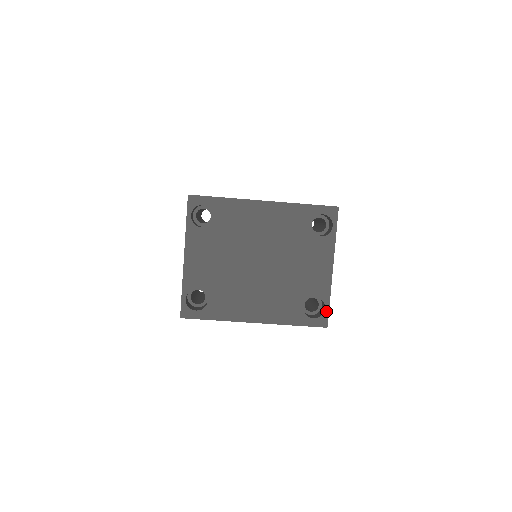
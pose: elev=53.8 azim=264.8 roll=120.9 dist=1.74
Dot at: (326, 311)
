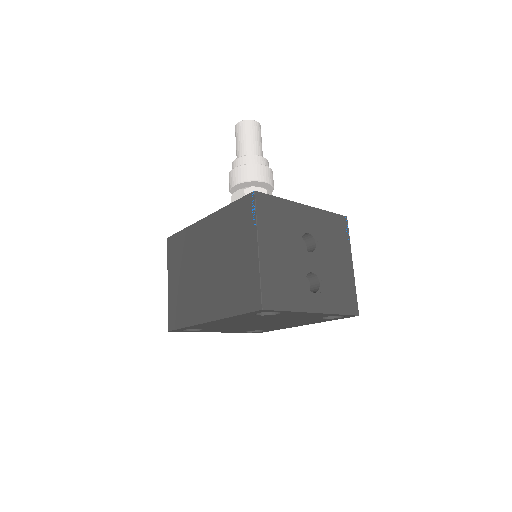
Dot at: (345, 315)
